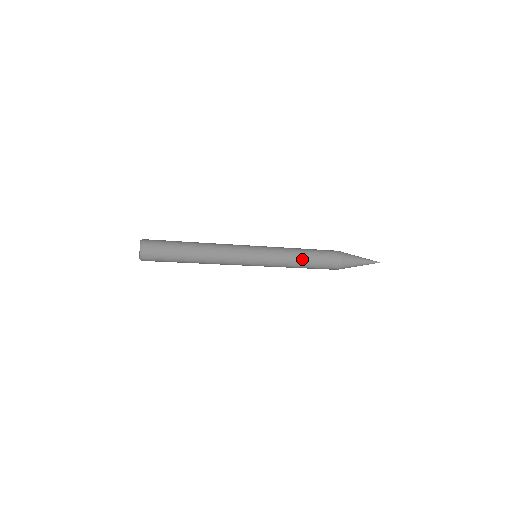
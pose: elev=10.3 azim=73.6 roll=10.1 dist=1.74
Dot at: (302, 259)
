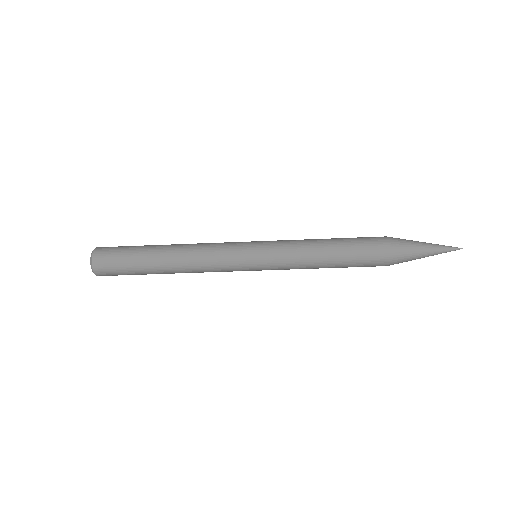
Dot at: (323, 243)
